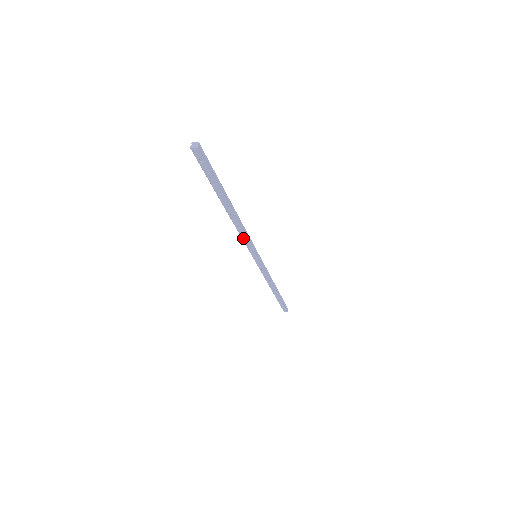
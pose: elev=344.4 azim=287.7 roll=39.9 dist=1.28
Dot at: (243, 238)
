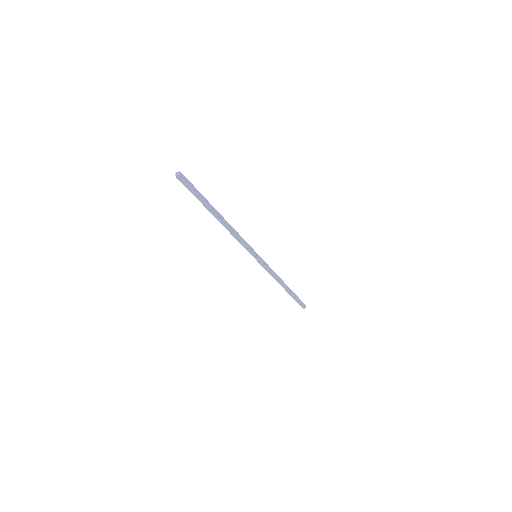
Dot at: (239, 241)
